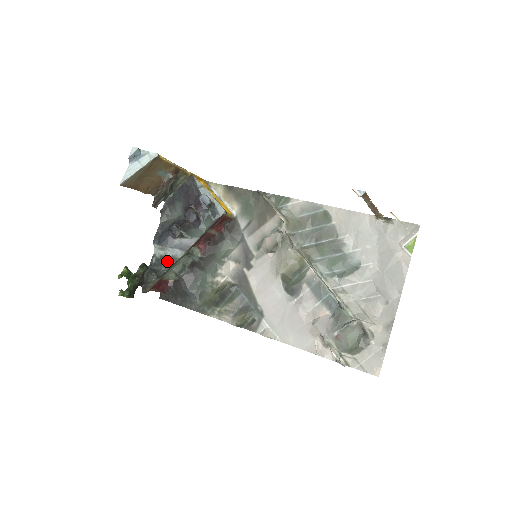
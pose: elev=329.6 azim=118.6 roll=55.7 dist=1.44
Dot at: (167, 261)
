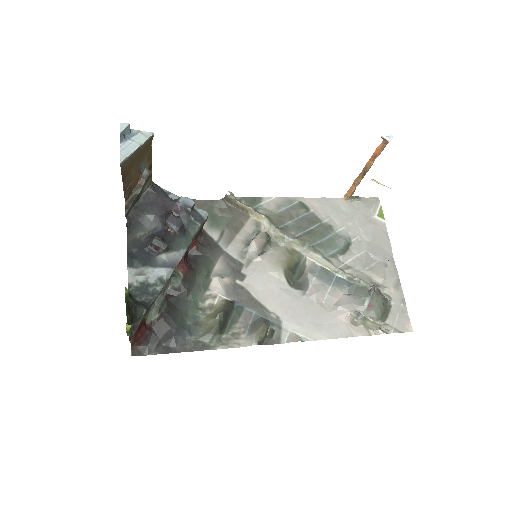
Dot at: (153, 286)
